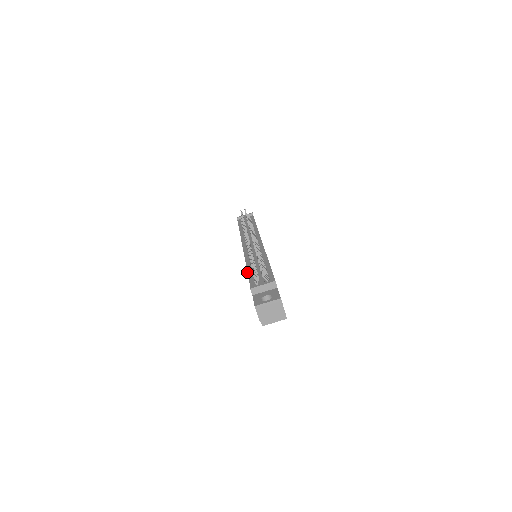
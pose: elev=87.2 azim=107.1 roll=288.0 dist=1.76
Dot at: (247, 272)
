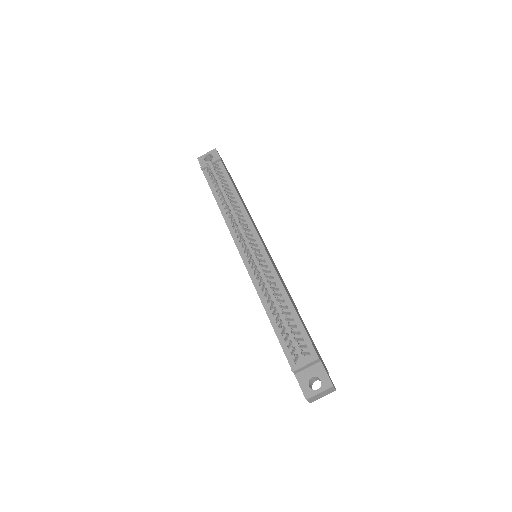
Dot at: (271, 324)
